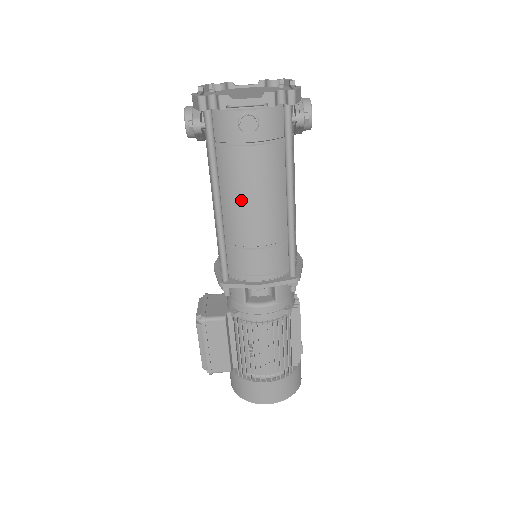
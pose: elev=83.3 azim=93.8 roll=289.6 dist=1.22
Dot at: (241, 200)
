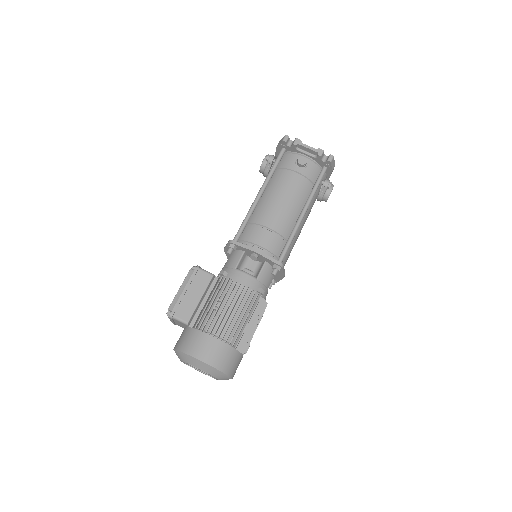
Dot at: (275, 198)
